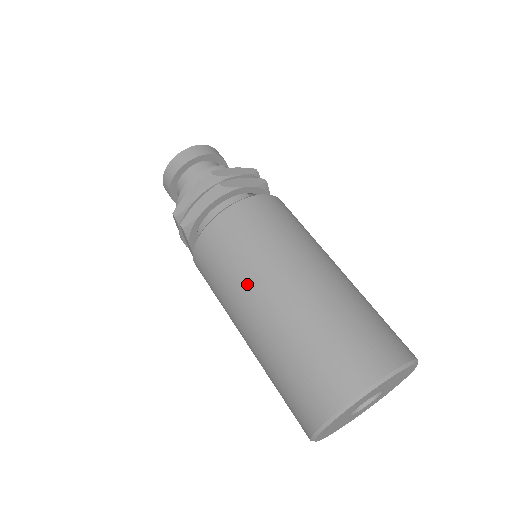
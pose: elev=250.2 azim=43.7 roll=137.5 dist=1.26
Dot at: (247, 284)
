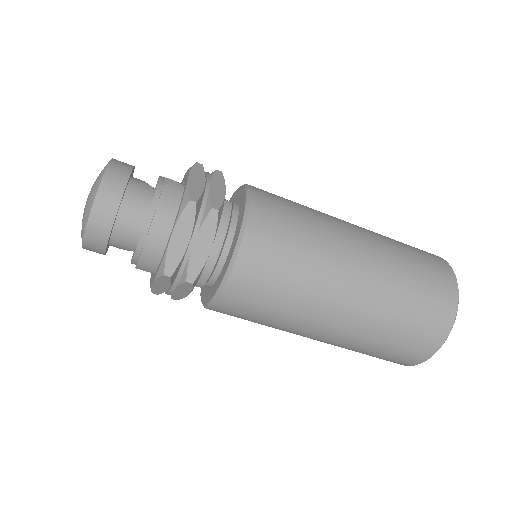
Dot at: (321, 293)
